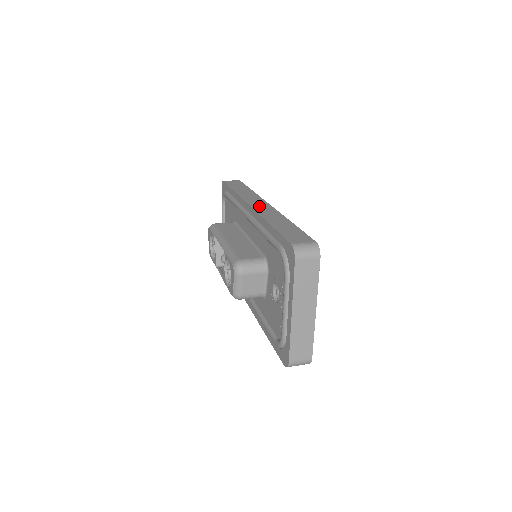
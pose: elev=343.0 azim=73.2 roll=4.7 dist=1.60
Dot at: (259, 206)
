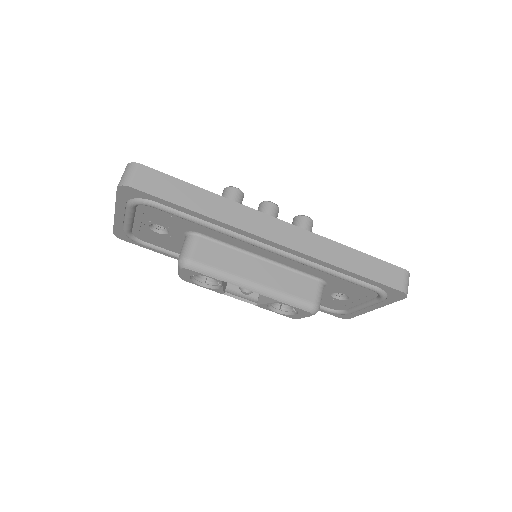
Dot at: (287, 237)
